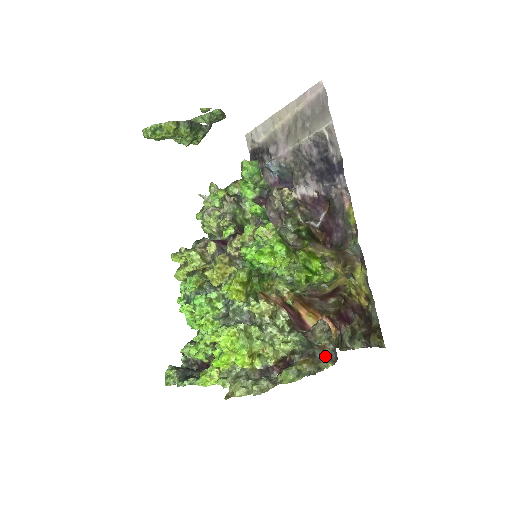
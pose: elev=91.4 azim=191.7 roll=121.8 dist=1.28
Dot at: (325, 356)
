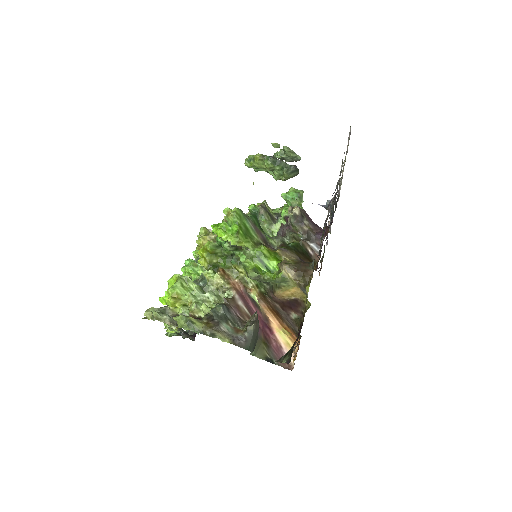
Dot at: (231, 334)
